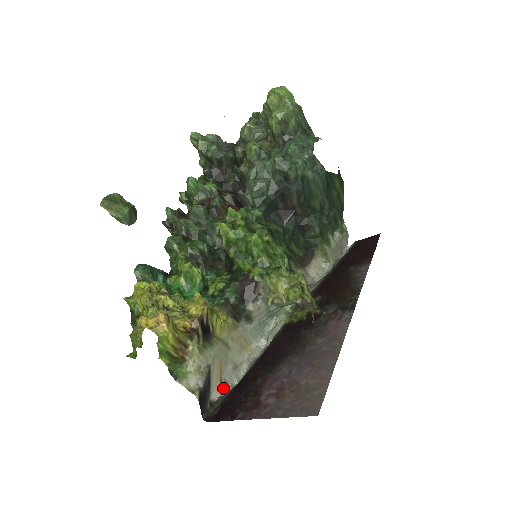
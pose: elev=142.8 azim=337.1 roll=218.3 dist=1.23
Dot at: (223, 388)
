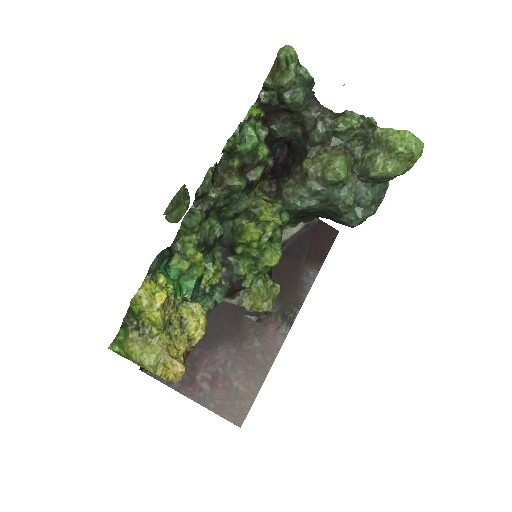
Dot at: occluded
